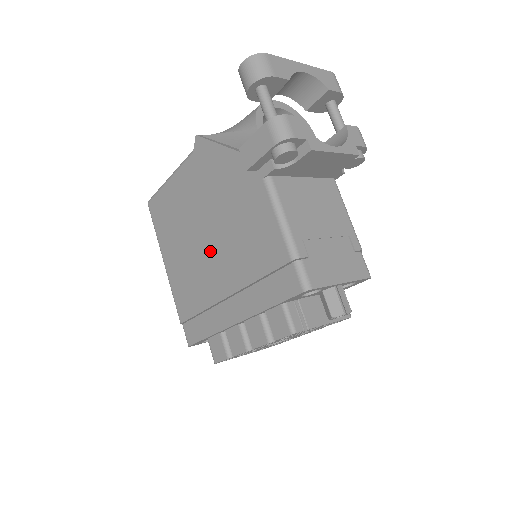
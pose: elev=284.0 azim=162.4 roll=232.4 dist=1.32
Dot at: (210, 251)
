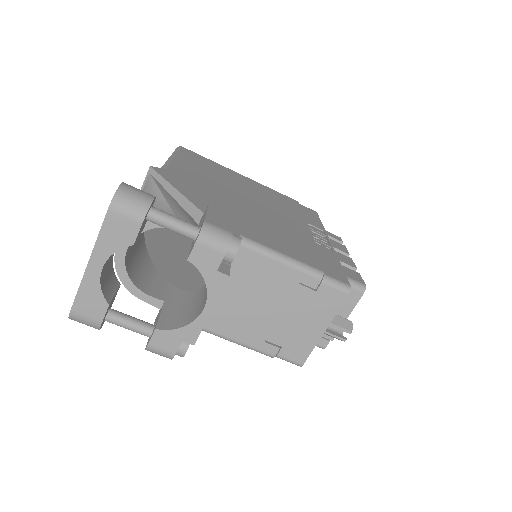
Dot at: occluded
